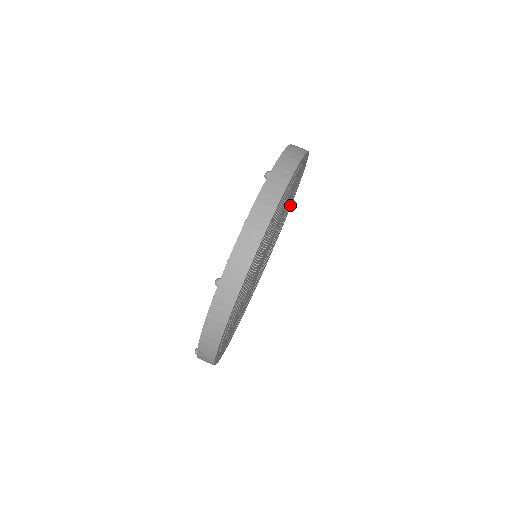
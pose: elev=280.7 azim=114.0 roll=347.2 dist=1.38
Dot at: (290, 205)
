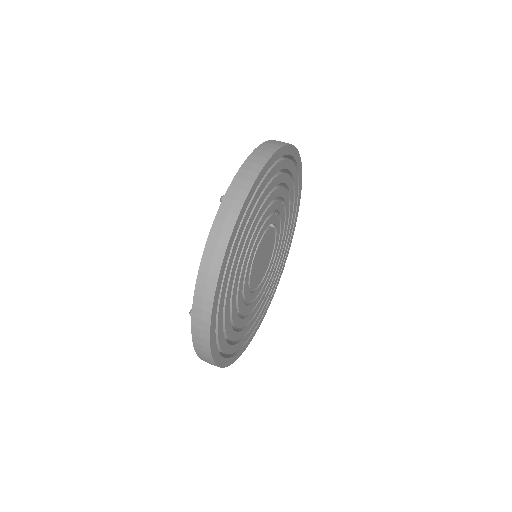
Dot at: (261, 317)
